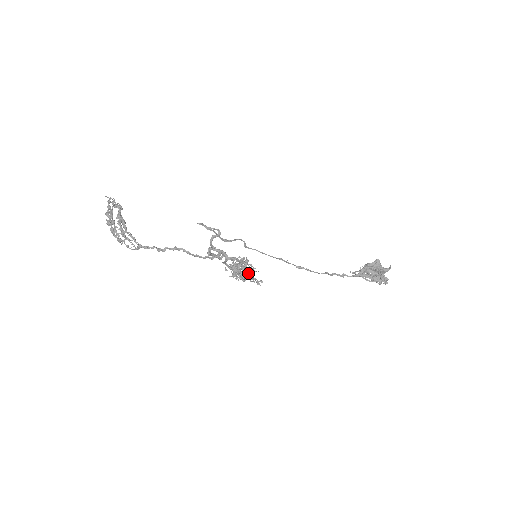
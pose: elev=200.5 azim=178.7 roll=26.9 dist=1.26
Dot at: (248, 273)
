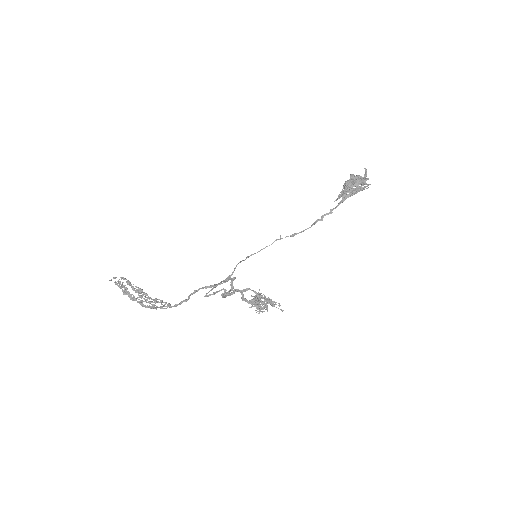
Dot at: occluded
